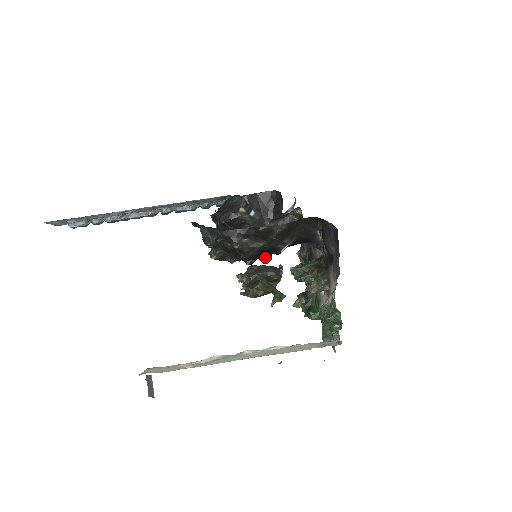
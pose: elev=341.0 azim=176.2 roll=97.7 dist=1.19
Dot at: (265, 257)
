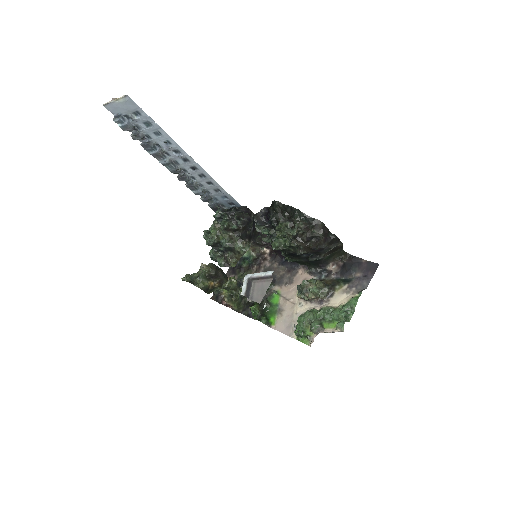
Dot at: (225, 264)
